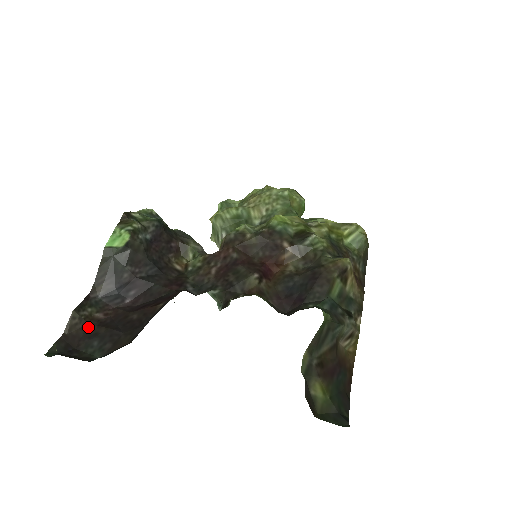
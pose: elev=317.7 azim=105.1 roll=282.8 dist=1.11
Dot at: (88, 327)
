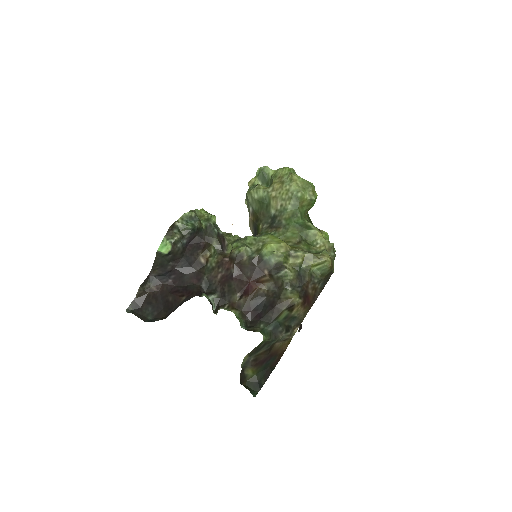
Dot at: (148, 295)
